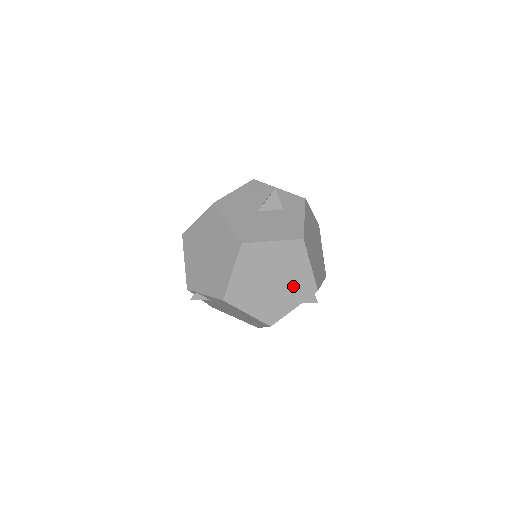
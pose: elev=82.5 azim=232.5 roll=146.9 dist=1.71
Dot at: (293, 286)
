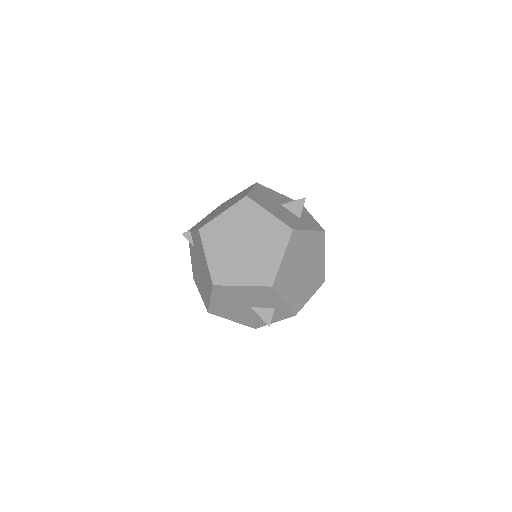
Dot at: (256, 264)
